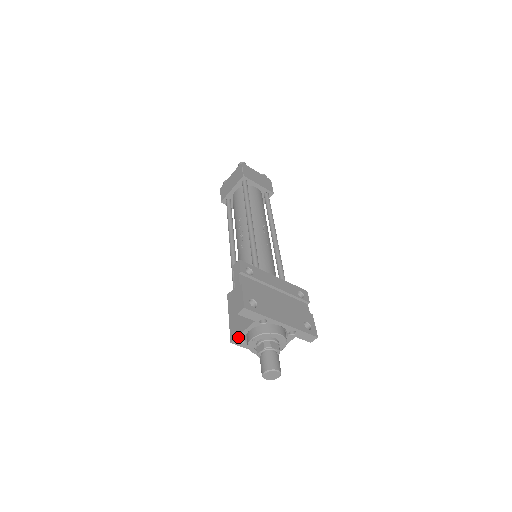
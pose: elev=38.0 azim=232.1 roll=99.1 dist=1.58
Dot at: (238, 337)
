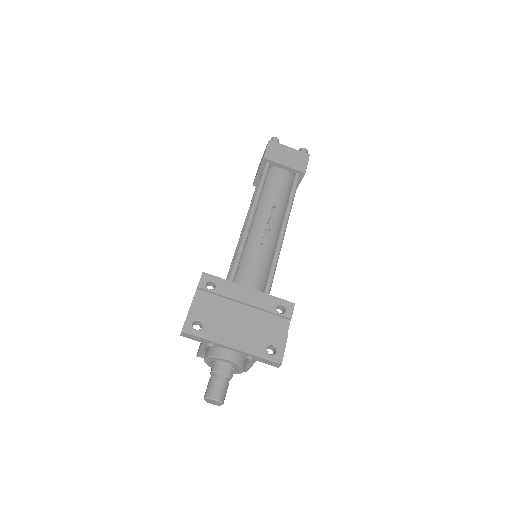
Dot at: (199, 353)
